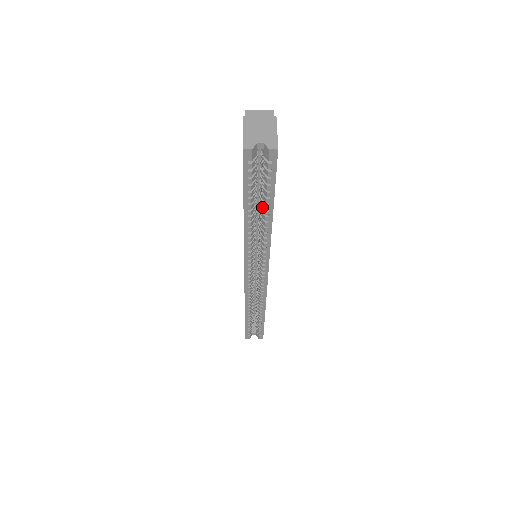
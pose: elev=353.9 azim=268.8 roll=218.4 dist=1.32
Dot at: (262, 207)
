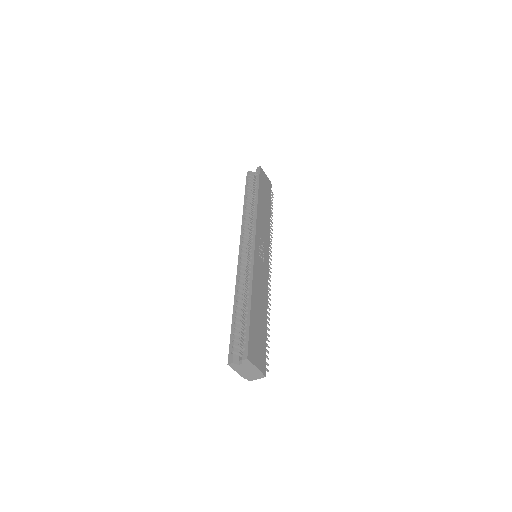
Dot at: (254, 197)
